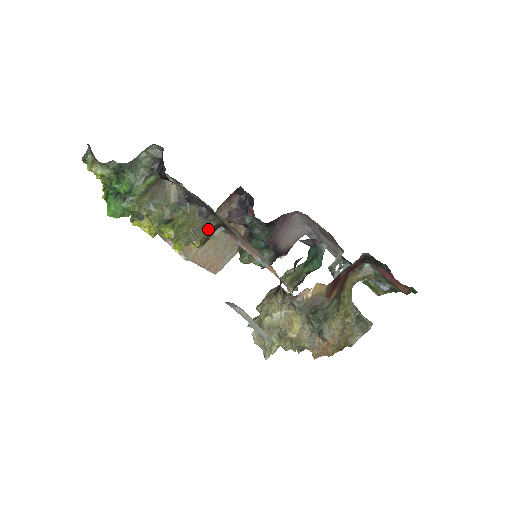
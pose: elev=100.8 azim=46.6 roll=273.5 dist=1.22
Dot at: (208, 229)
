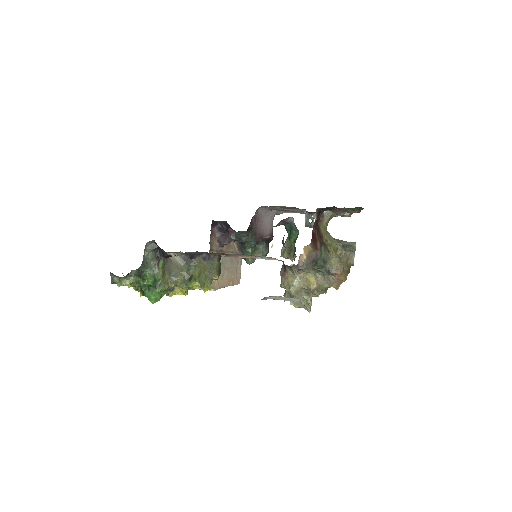
Dot at: (215, 264)
